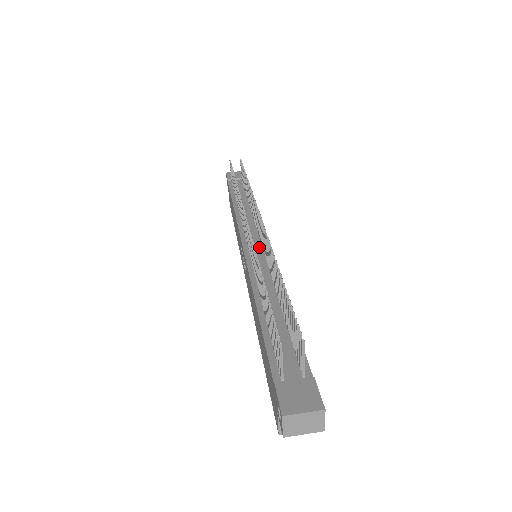
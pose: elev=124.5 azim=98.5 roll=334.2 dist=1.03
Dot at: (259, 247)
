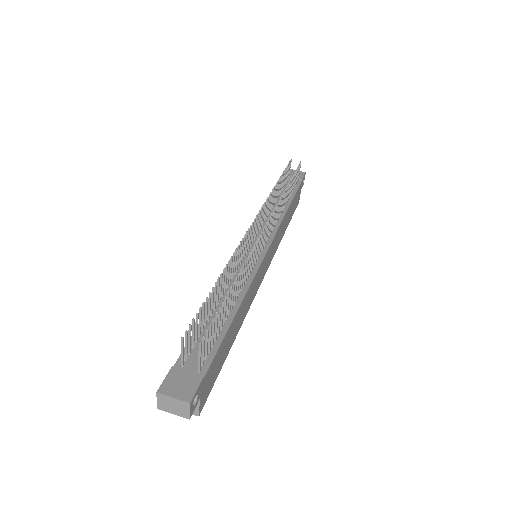
Dot at: occluded
